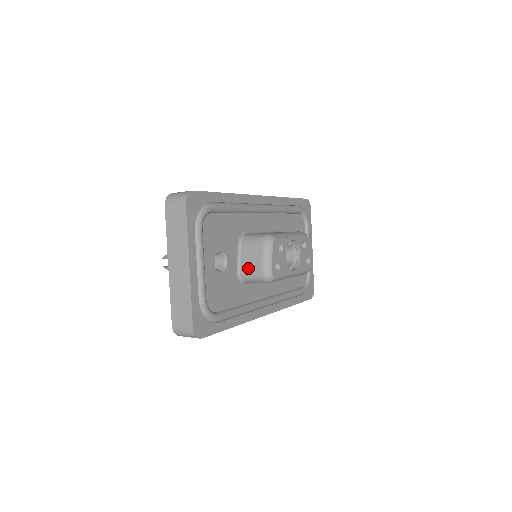
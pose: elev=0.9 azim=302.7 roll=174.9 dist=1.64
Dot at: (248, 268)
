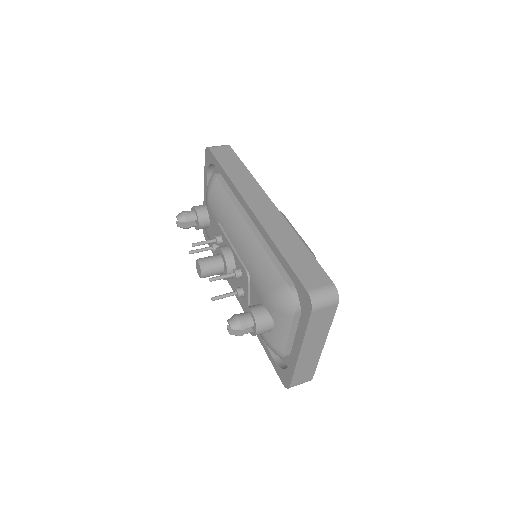
Dot at: occluded
